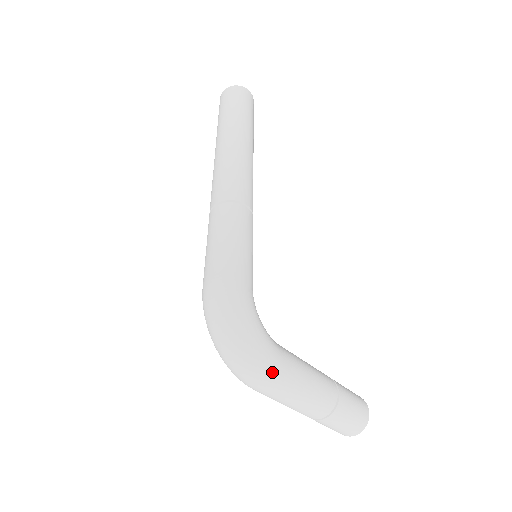
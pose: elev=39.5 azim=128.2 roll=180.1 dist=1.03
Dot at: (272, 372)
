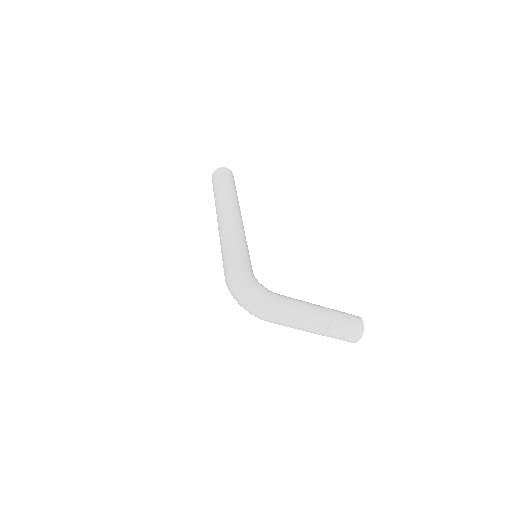
Dot at: (274, 306)
